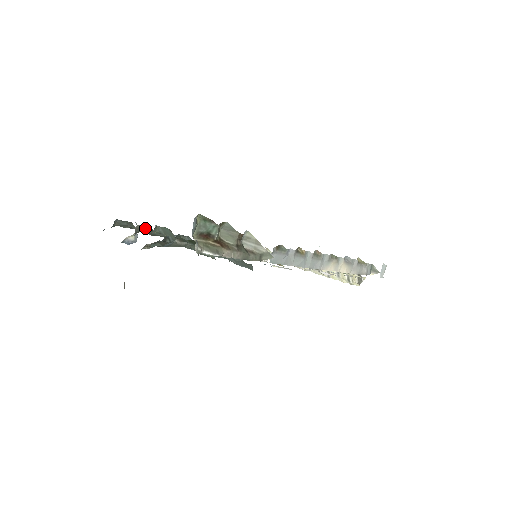
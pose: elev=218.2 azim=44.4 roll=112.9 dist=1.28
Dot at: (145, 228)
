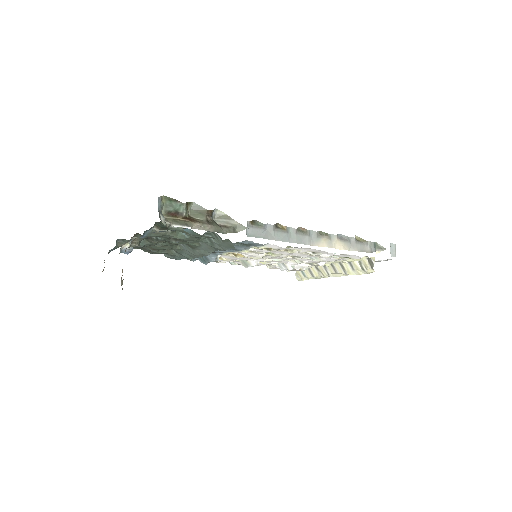
Dot at: occluded
